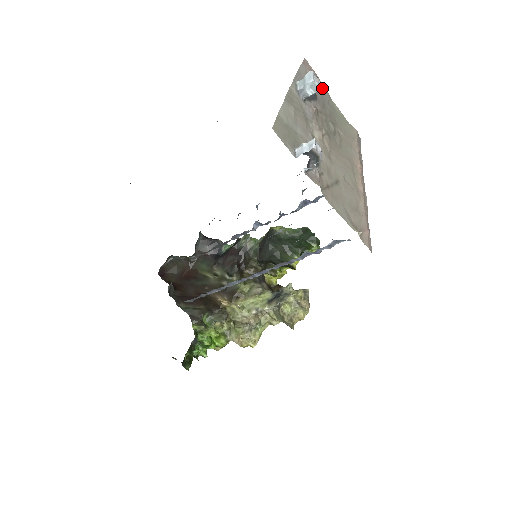
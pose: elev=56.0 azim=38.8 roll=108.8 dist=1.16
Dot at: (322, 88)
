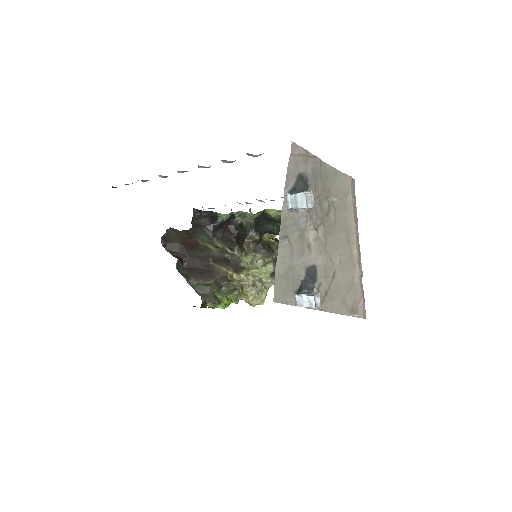
Dot at: (313, 160)
